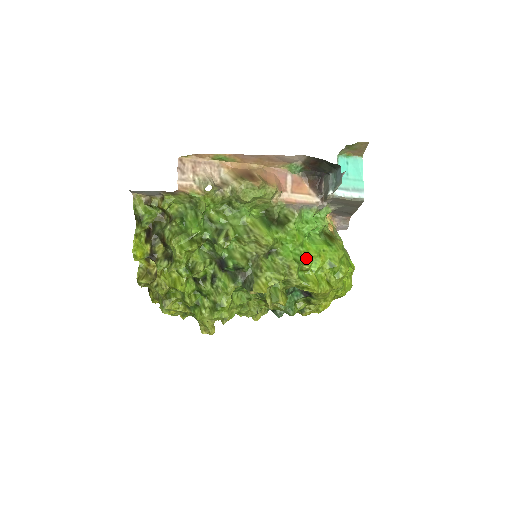
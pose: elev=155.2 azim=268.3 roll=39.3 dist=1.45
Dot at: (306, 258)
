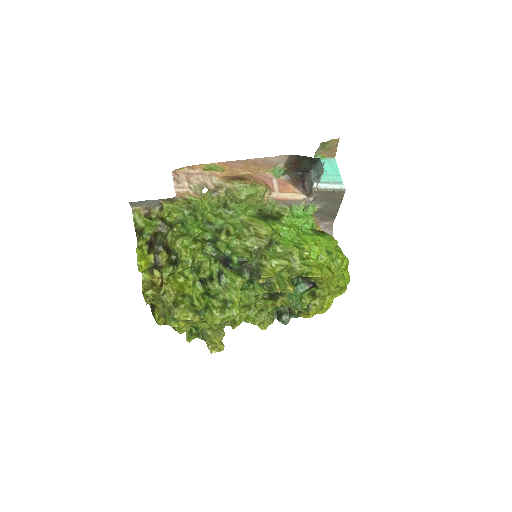
Dot at: (305, 245)
